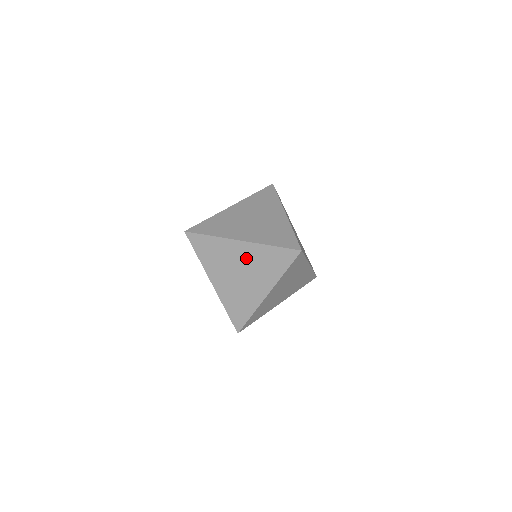
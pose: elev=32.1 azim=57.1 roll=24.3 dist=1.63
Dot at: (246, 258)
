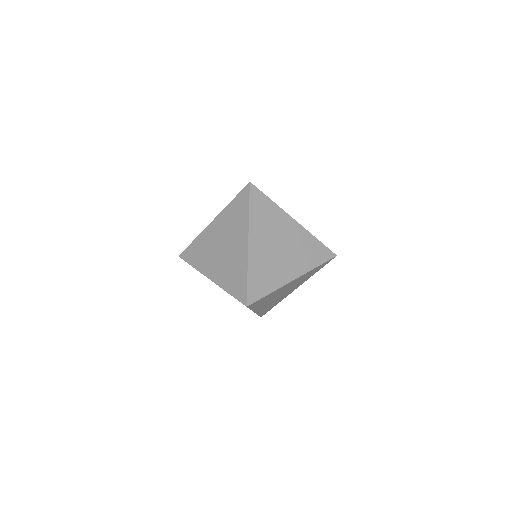
Dot at: occluded
